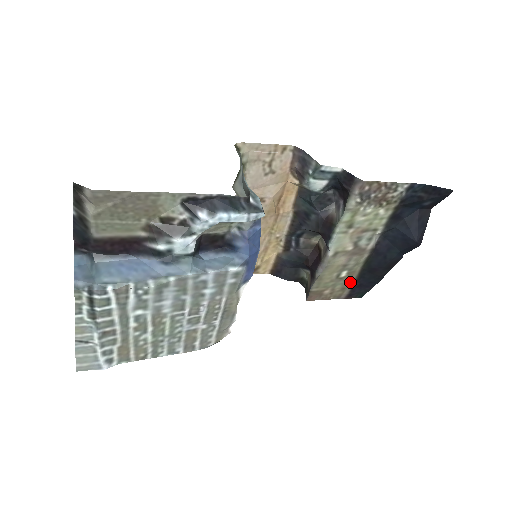
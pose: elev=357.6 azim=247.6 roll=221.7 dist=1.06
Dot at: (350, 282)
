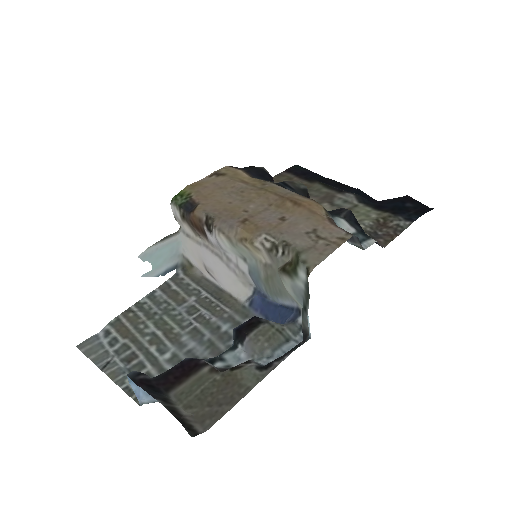
Dot at: (300, 180)
